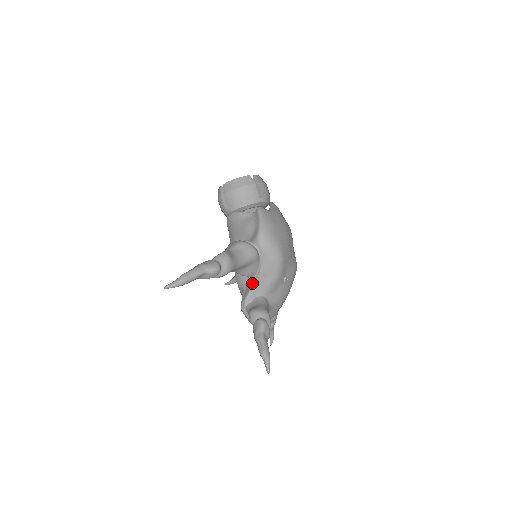
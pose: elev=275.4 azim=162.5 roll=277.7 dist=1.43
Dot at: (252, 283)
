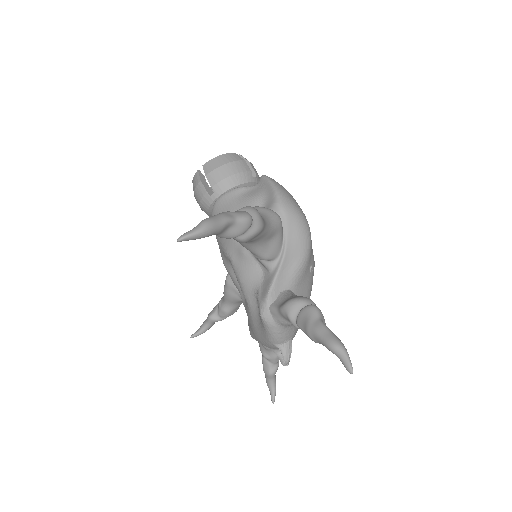
Dot at: (273, 272)
